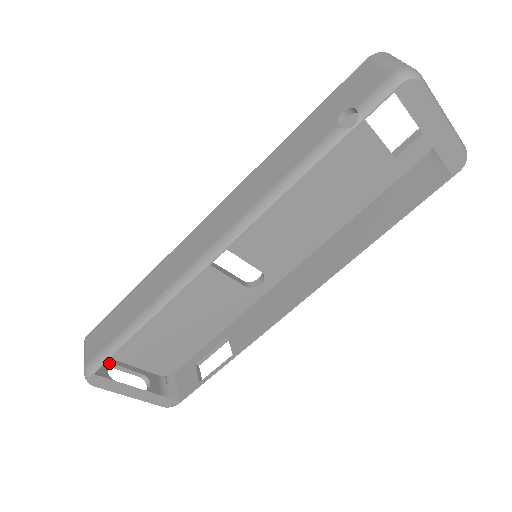
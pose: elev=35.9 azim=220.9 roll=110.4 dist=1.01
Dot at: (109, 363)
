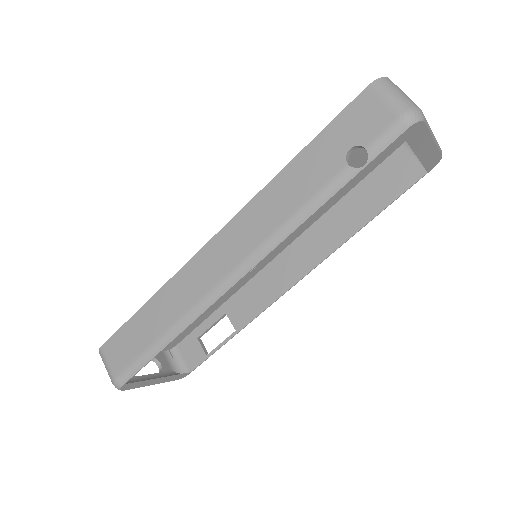
Dot at: occluded
